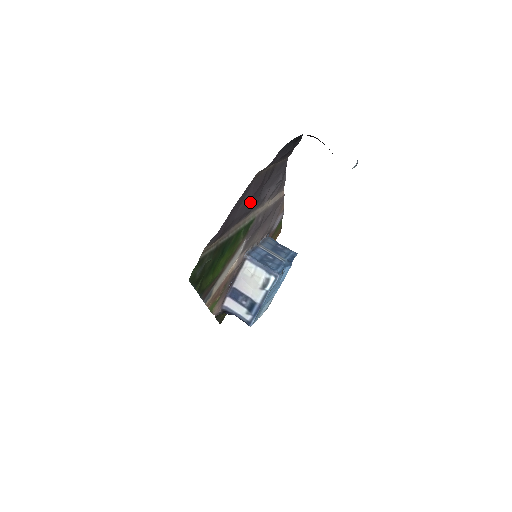
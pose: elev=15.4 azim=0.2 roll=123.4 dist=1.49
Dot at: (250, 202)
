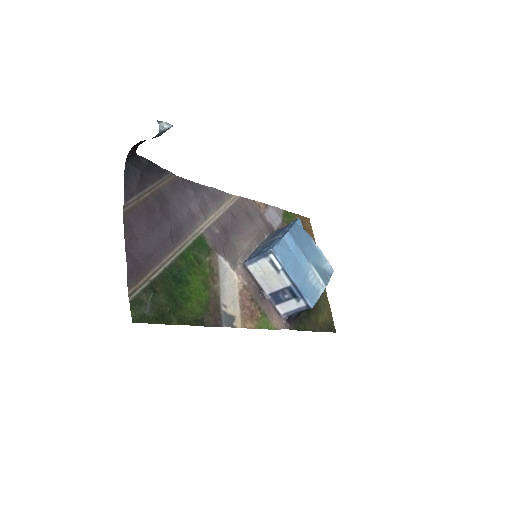
Dot at: (153, 231)
